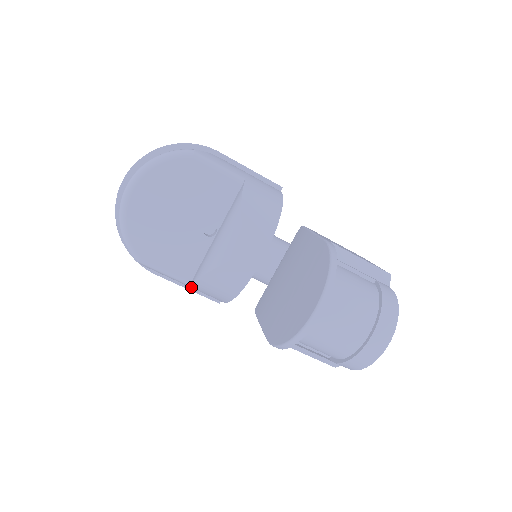
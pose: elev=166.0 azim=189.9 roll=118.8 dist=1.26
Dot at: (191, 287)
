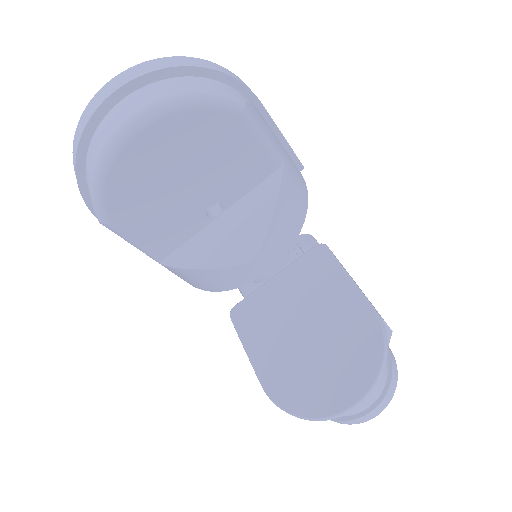
Dot at: occluded
